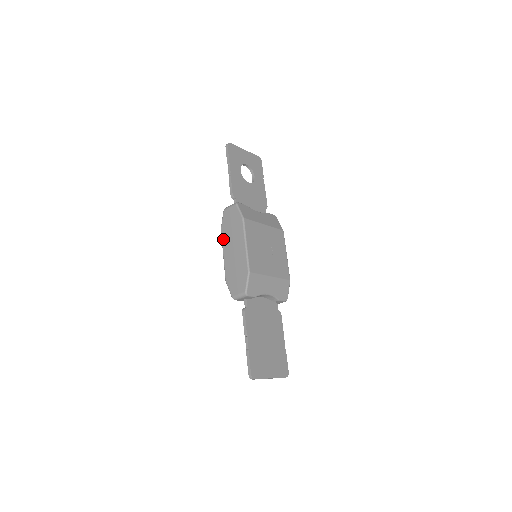
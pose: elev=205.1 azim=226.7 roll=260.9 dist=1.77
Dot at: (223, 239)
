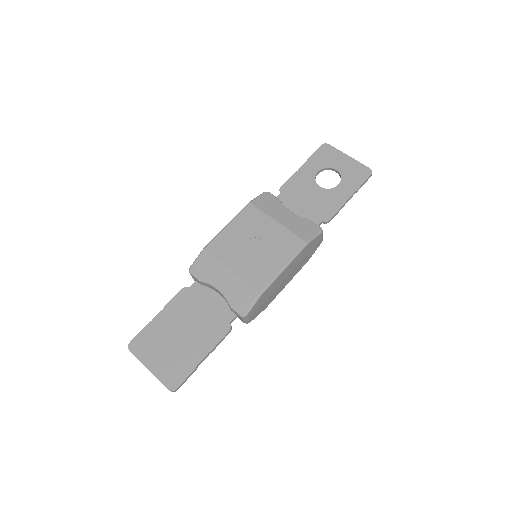
Dot at: occluded
